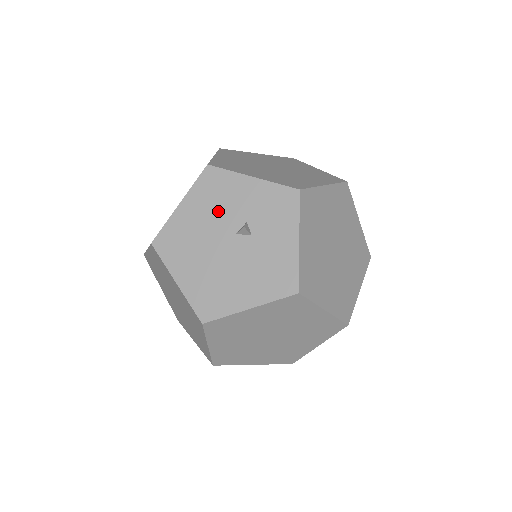
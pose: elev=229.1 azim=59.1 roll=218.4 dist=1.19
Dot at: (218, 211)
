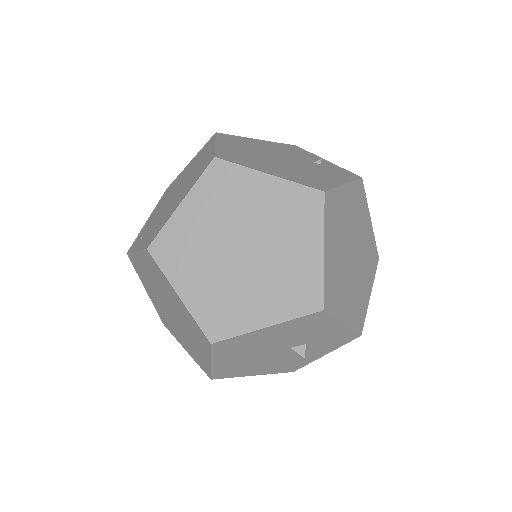
Dot at: (294, 336)
